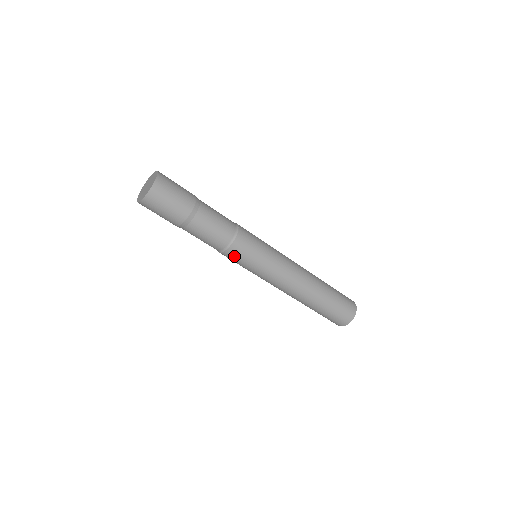
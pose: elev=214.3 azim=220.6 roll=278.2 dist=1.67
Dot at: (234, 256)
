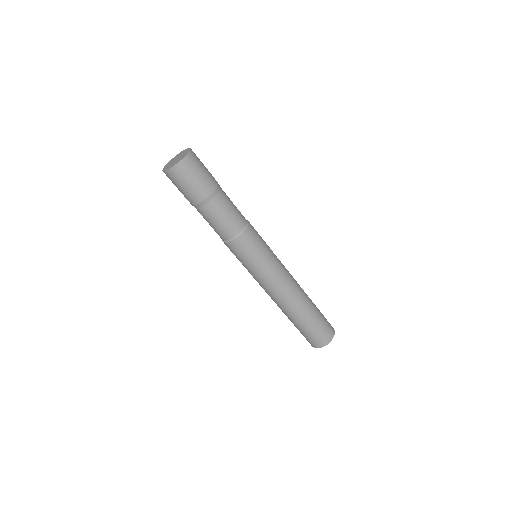
Dot at: (240, 247)
